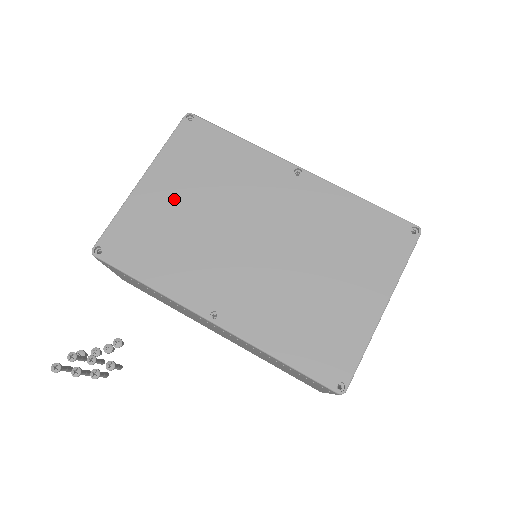
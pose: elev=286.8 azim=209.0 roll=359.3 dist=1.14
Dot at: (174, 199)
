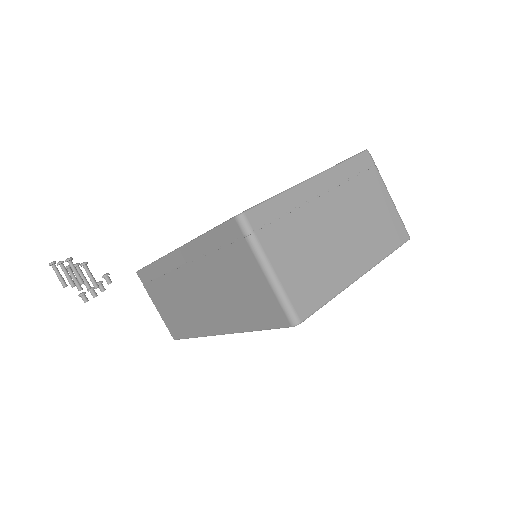
Dot at: occluded
